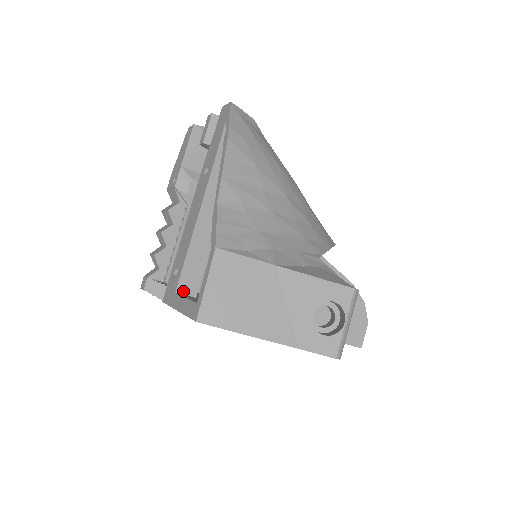
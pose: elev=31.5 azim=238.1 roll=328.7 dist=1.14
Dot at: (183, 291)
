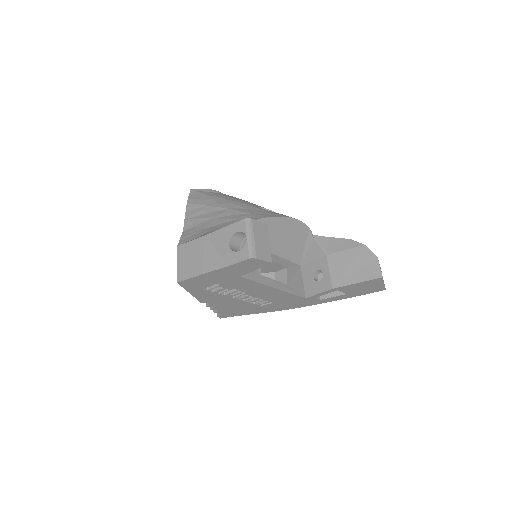
Dot at: occluded
